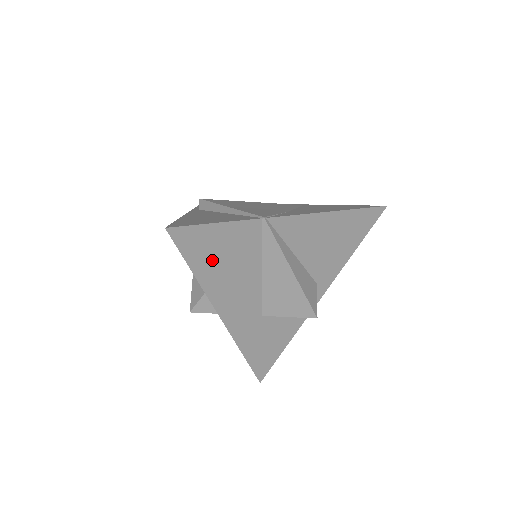
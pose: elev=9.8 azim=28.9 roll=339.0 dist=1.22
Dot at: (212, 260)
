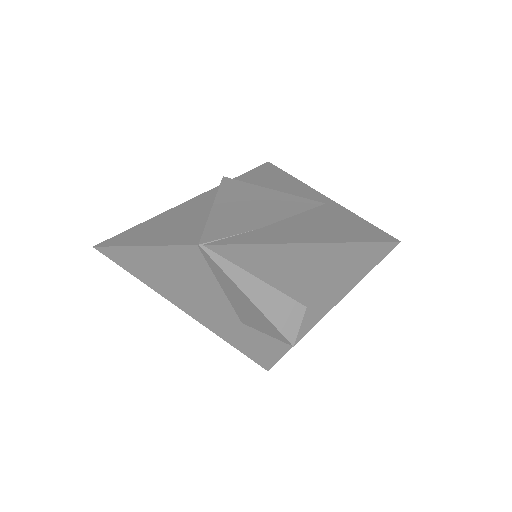
Dot at: (157, 274)
